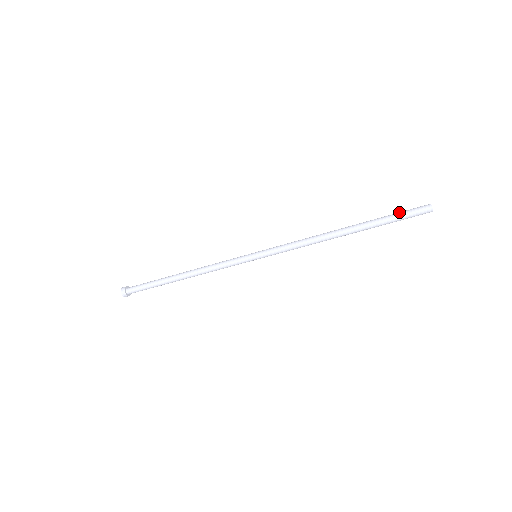
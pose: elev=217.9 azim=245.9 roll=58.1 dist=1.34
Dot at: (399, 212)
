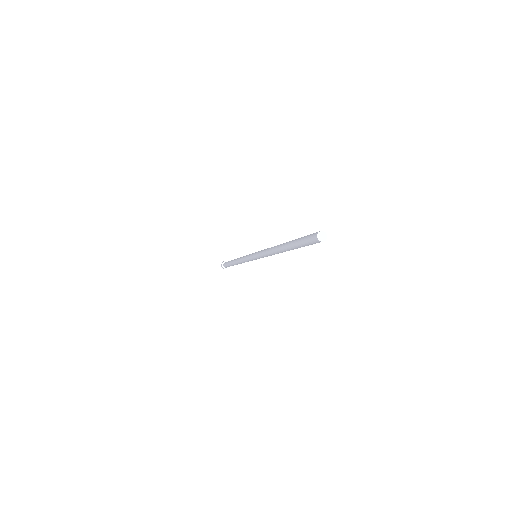
Dot at: (302, 241)
